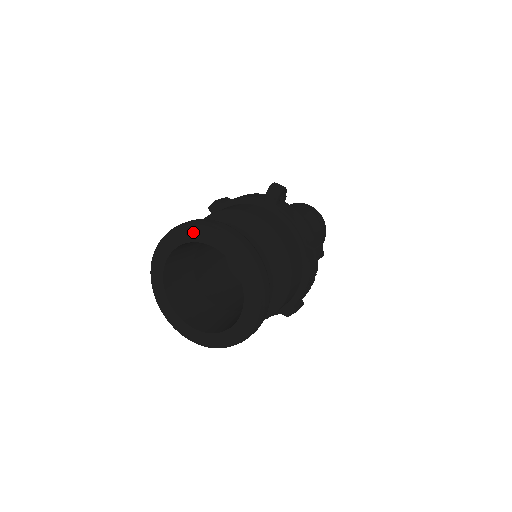
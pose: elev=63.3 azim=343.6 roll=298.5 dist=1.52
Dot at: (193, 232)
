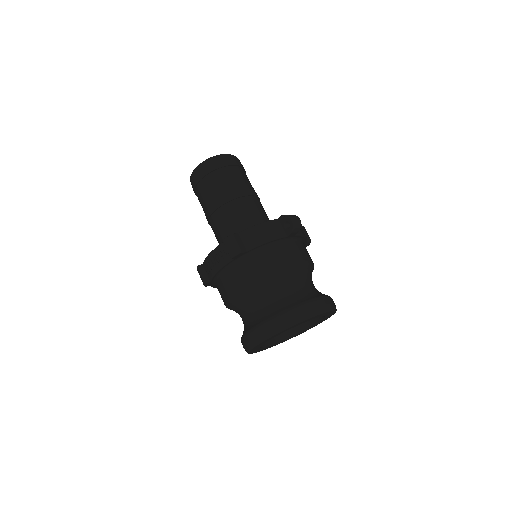
Dot at: (305, 321)
